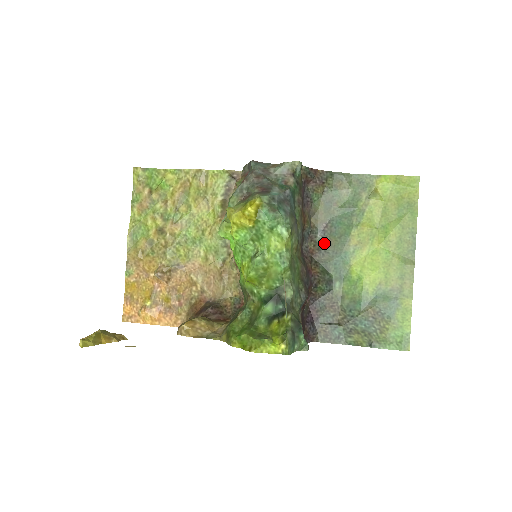
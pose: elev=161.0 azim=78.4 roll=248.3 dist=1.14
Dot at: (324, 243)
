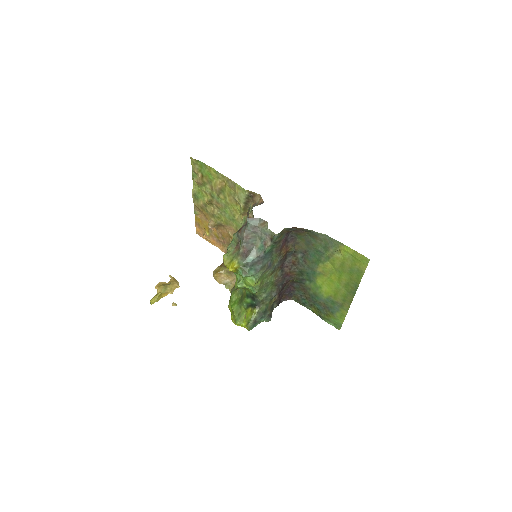
Dot at: (303, 260)
